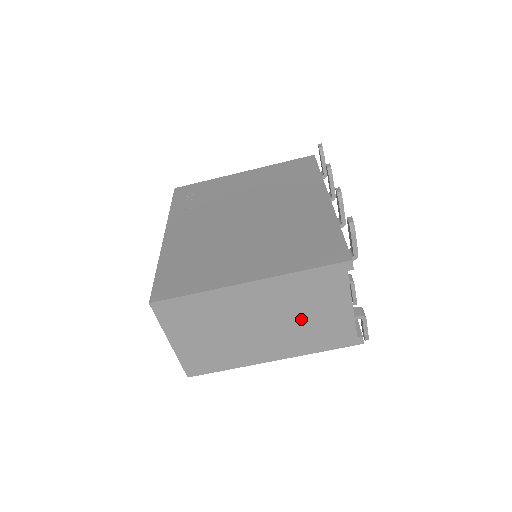
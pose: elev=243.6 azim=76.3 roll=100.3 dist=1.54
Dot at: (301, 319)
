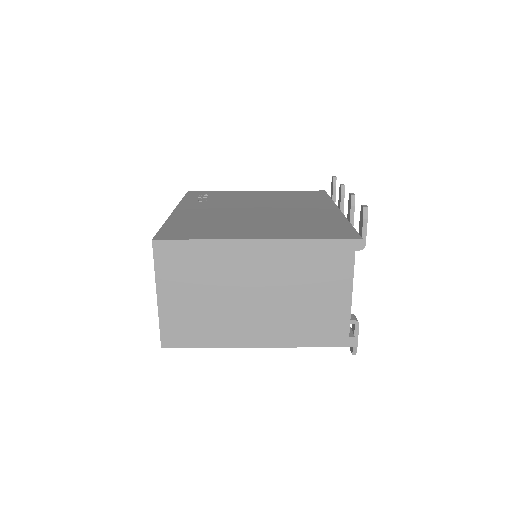
Dot at: (298, 299)
